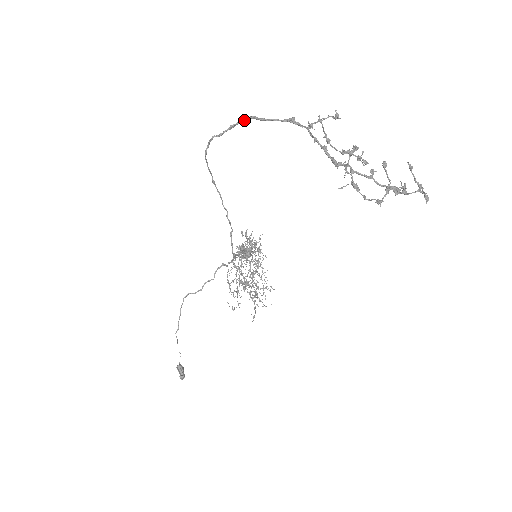
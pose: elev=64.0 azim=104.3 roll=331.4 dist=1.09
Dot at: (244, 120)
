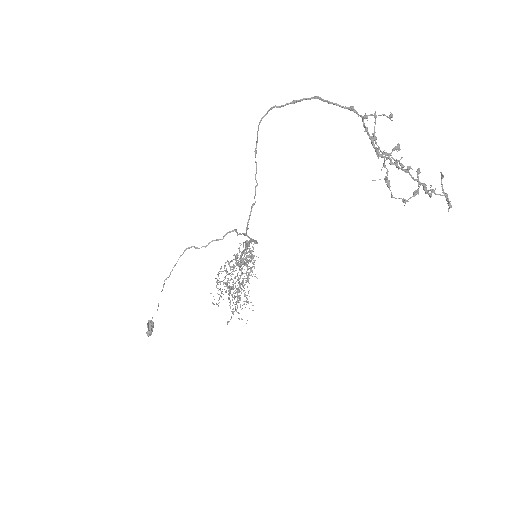
Dot at: (308, 98)
